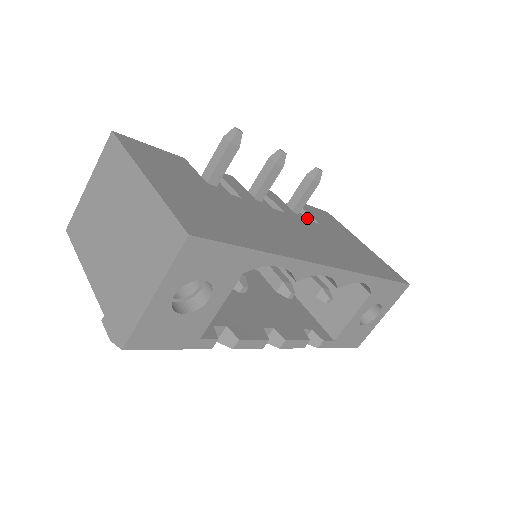
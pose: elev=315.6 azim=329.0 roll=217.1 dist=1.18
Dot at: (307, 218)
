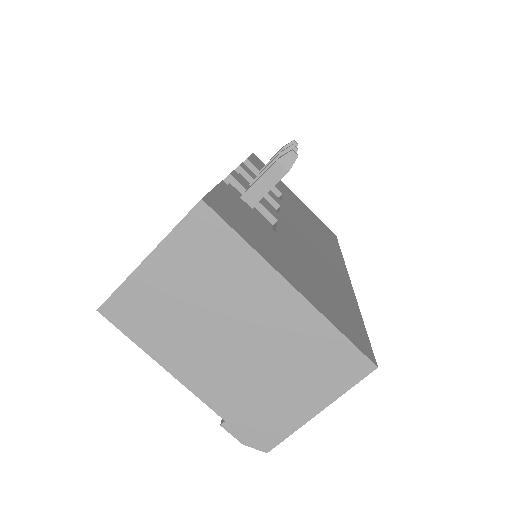
Dot at: occluded
